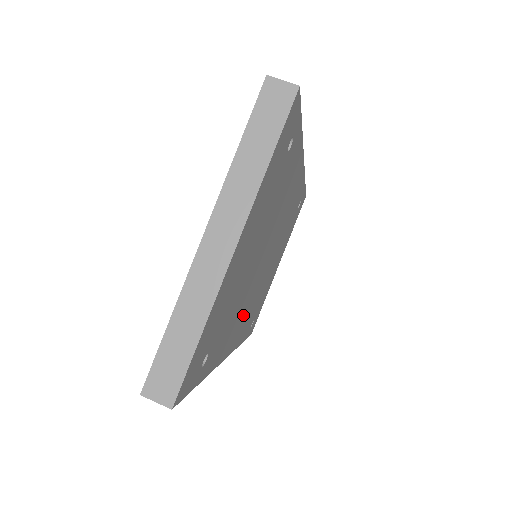
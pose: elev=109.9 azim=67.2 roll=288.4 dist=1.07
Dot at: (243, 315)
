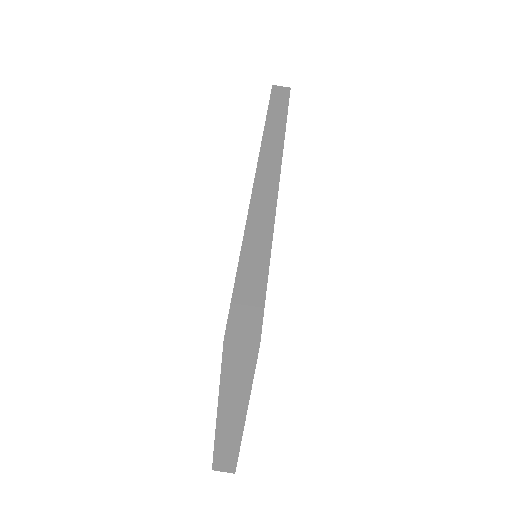
Dot at: occluded
